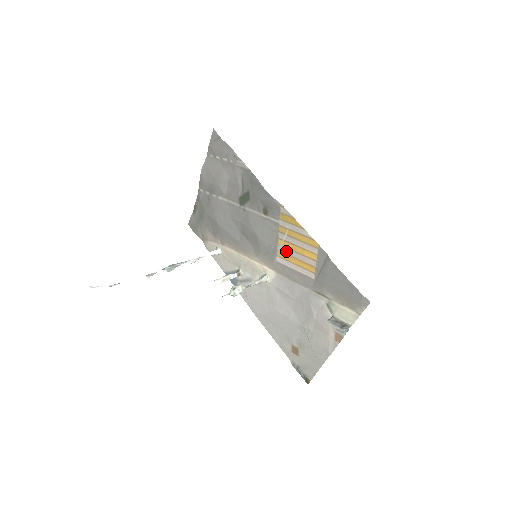
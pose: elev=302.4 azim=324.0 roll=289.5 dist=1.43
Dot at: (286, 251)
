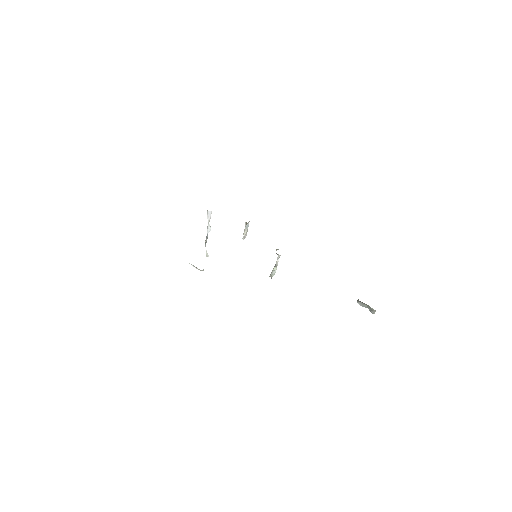
Dot at: occluded
